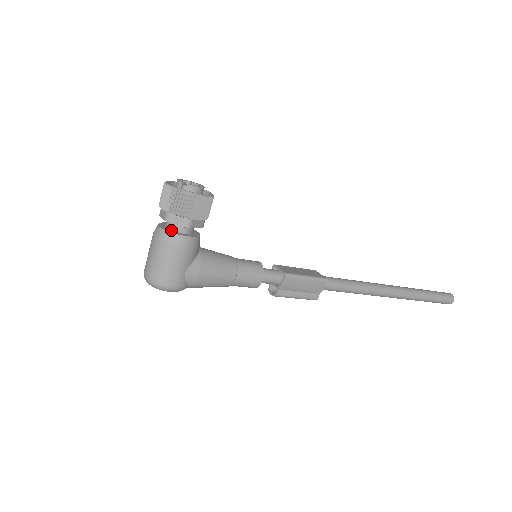
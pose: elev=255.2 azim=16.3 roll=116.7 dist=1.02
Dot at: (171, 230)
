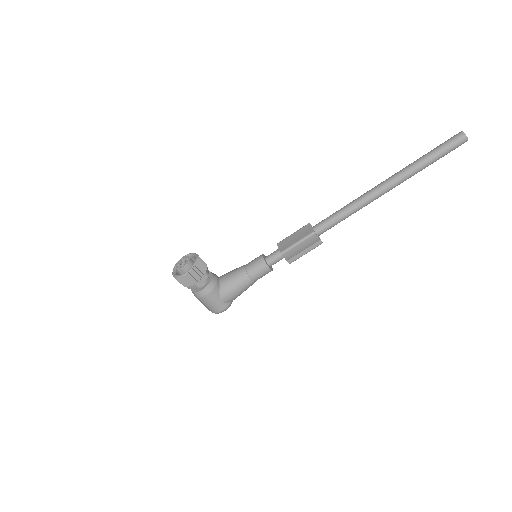
Dot at: (196, 289)
